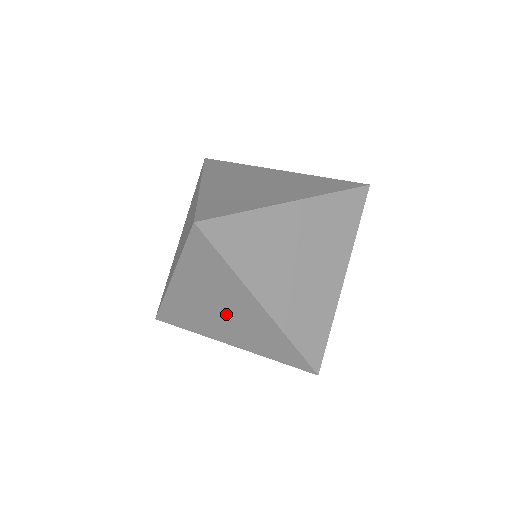
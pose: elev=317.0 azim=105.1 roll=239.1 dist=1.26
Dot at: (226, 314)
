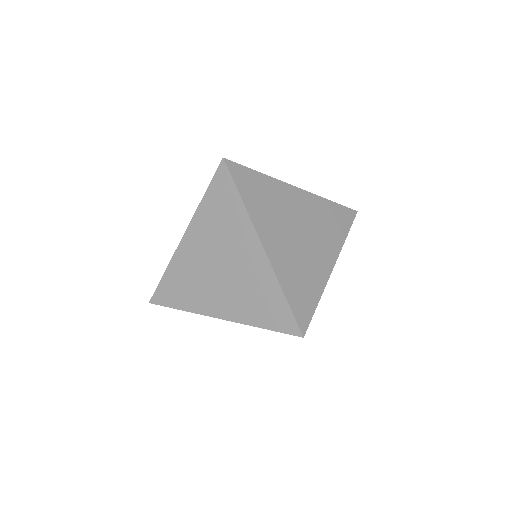
Dot at: occluded
